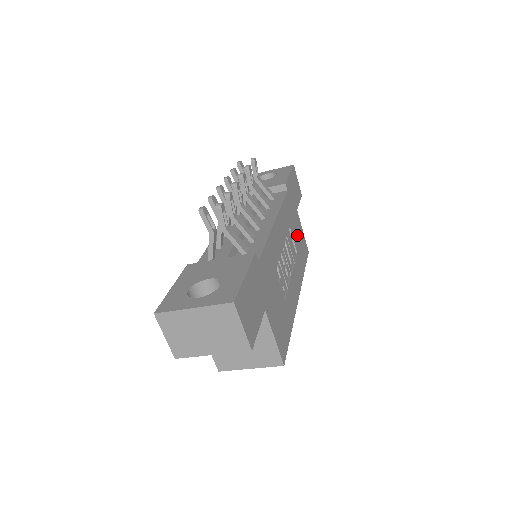
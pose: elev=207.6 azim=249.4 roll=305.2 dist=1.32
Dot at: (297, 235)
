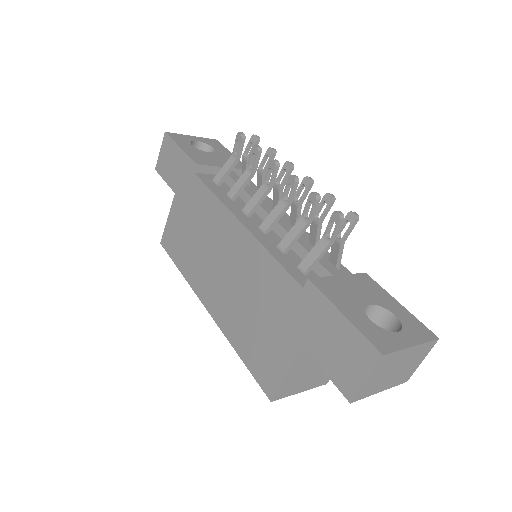
Dot at: occluded
